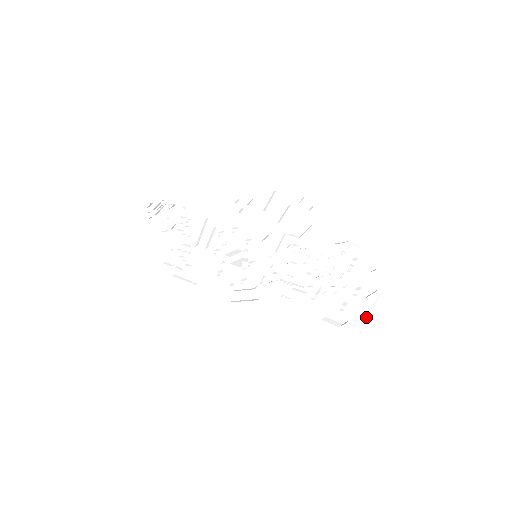
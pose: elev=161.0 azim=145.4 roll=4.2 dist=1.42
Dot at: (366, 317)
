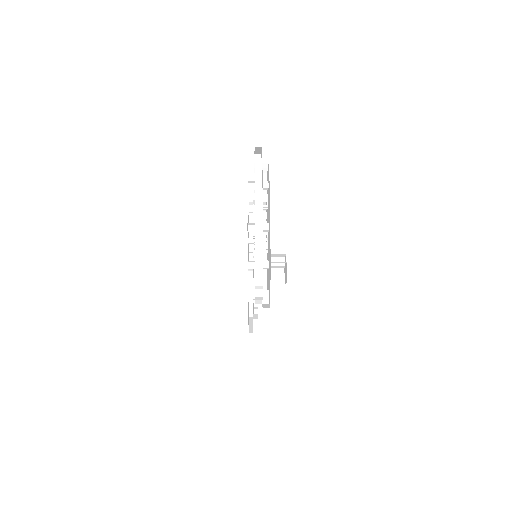
Dot at: (270, 270)
